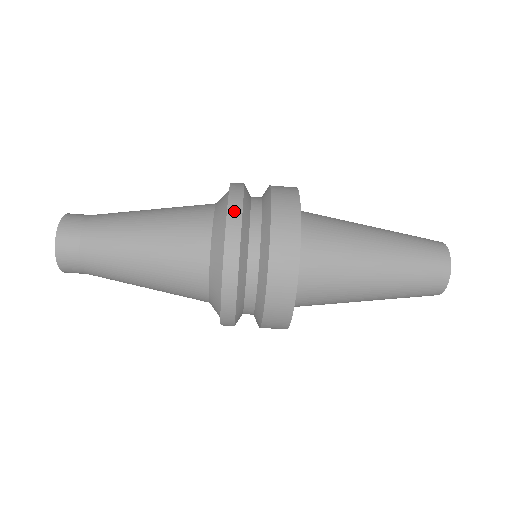
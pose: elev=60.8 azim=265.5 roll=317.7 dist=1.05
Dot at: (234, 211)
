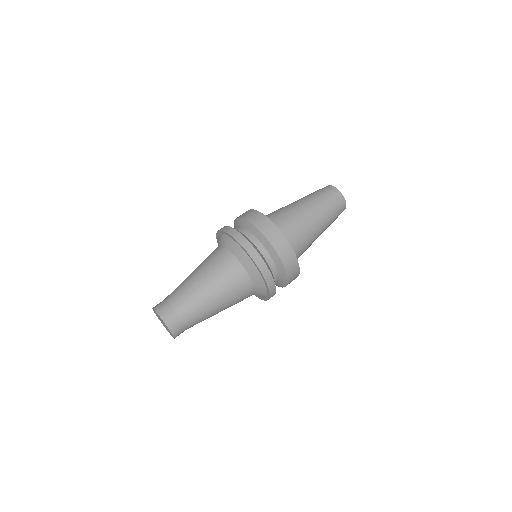
Dot at: (241, 239)
